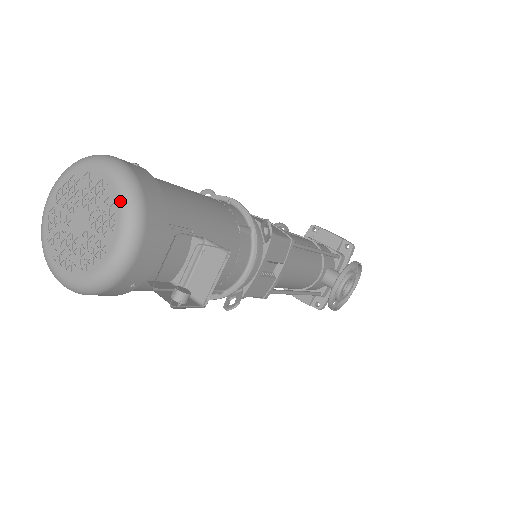
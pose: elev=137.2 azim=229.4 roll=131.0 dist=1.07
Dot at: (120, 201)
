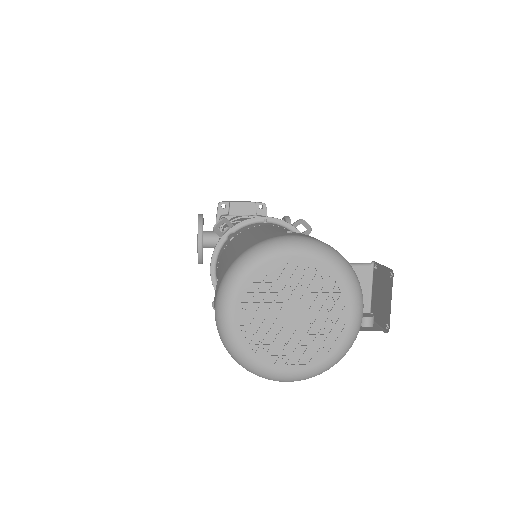
Dot at: (338, 273)
